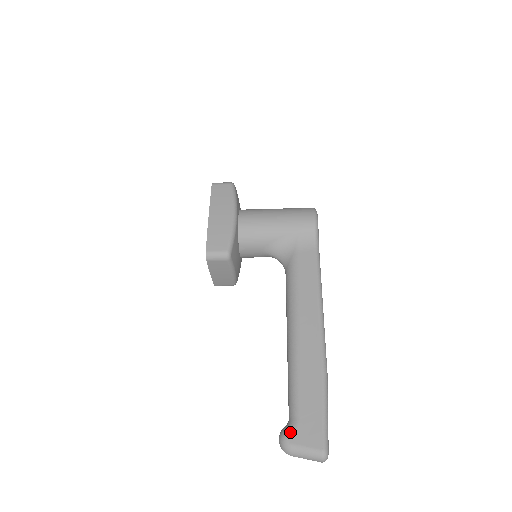
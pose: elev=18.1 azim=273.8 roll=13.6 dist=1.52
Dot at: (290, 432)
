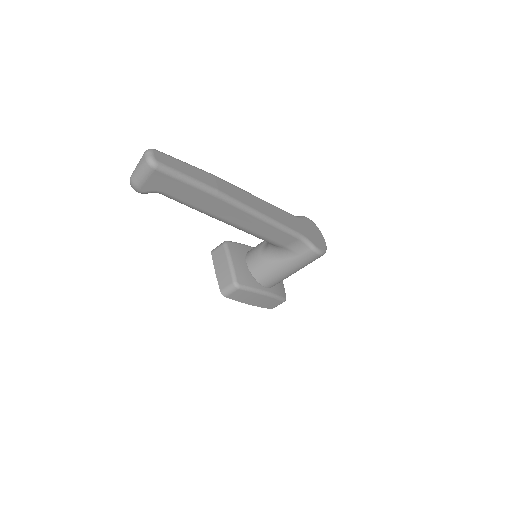
Dot at: occluded
